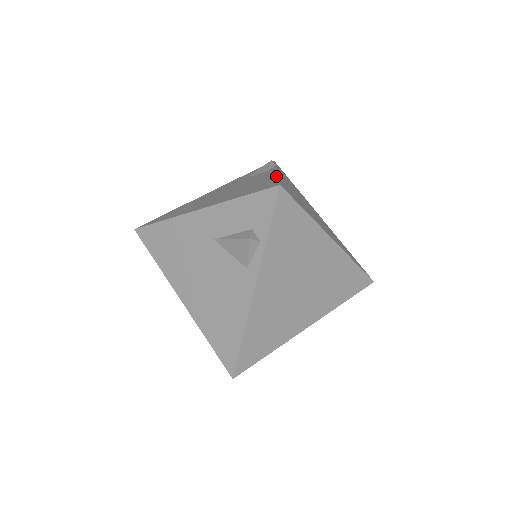
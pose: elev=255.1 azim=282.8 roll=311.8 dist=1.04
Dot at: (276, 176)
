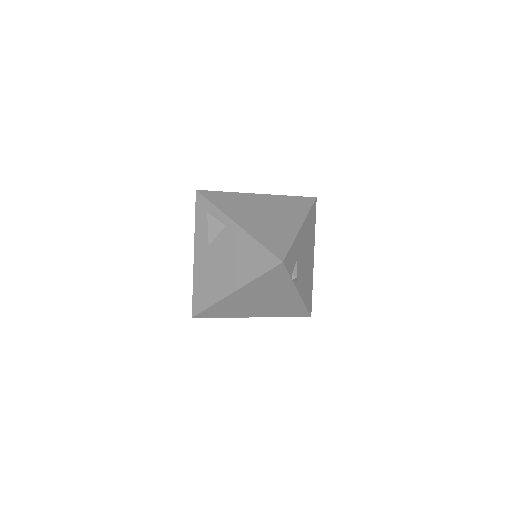
Dot at: occluded
